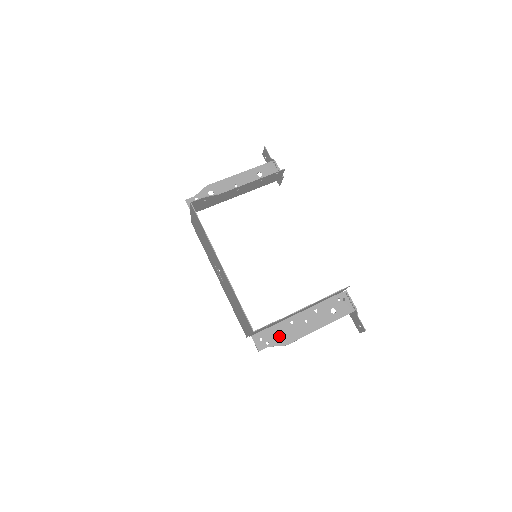
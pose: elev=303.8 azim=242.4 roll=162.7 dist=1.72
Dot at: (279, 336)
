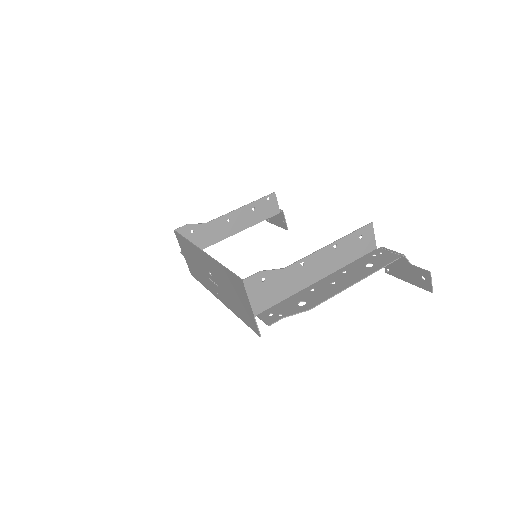
Dot at: (296, 305)
